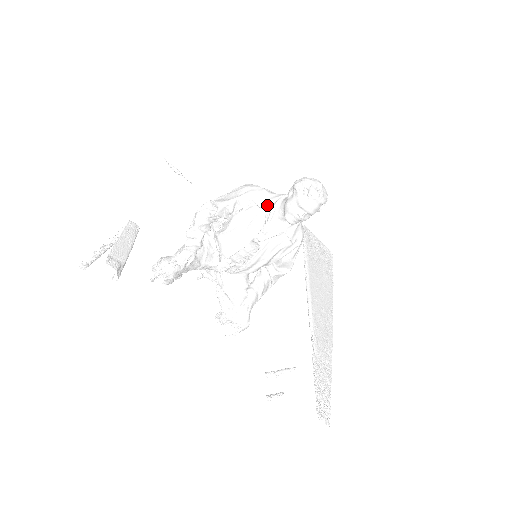
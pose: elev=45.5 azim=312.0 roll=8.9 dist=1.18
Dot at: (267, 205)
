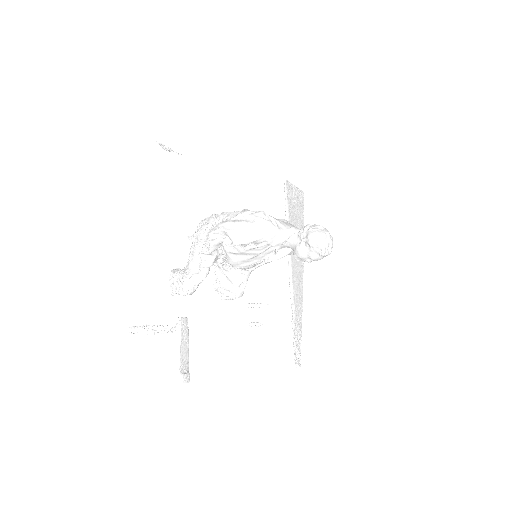
Dot at: (279, 244)
